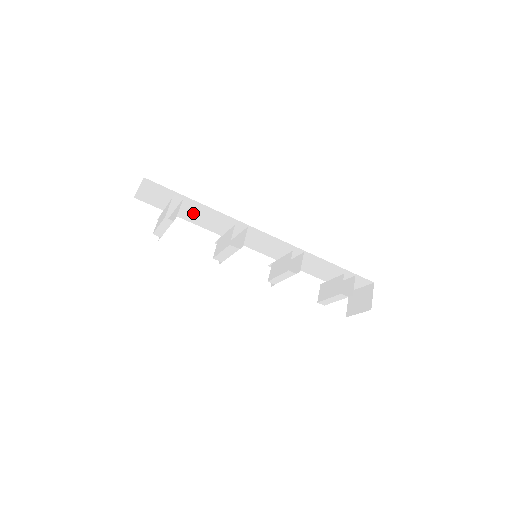
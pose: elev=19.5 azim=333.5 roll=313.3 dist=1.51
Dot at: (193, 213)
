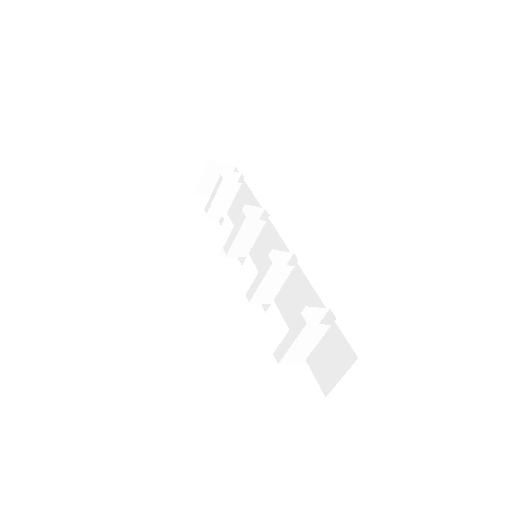
Dot at: occluded
